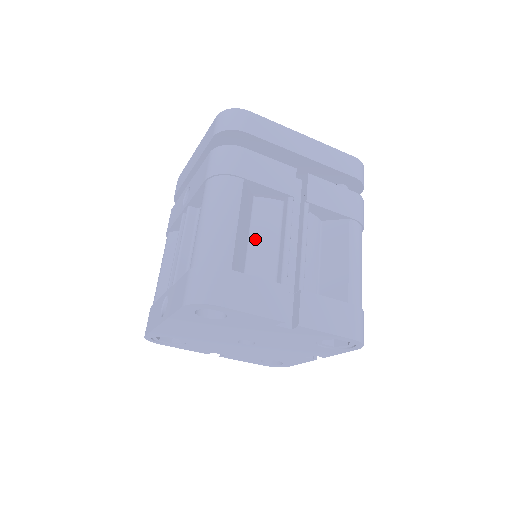
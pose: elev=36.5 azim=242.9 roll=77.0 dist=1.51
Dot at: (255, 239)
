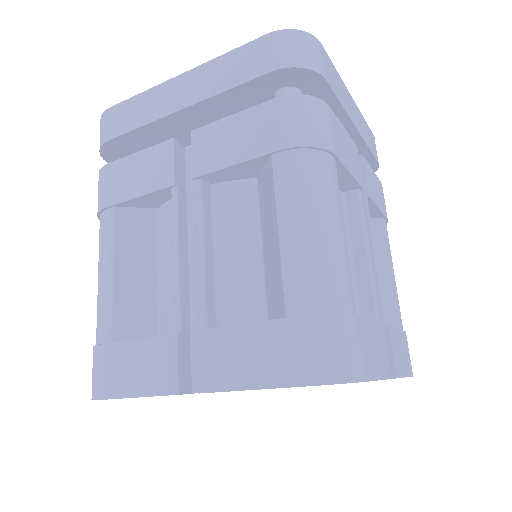
Dot at: (162, 271)
